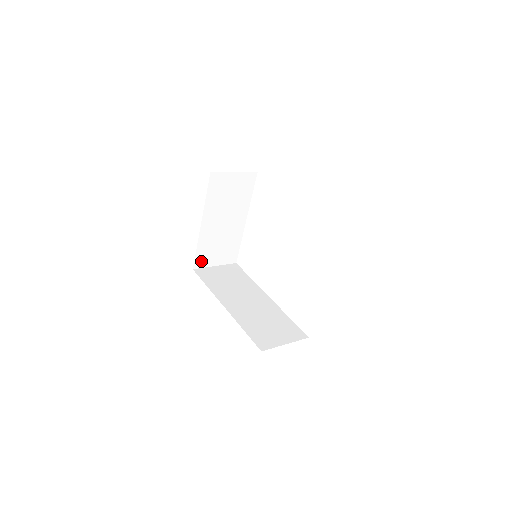
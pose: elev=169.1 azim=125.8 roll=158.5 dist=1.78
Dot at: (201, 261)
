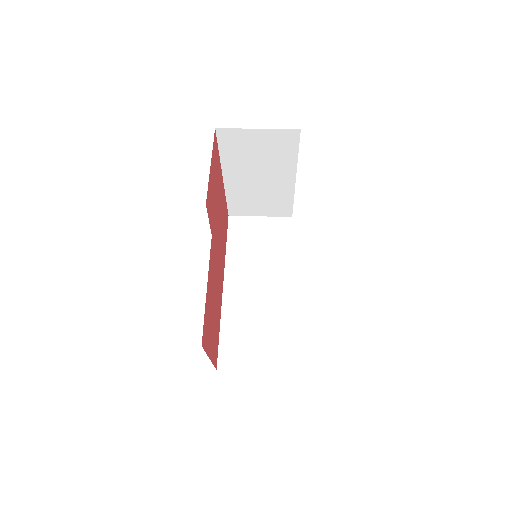
Dot at: (238, 210)
